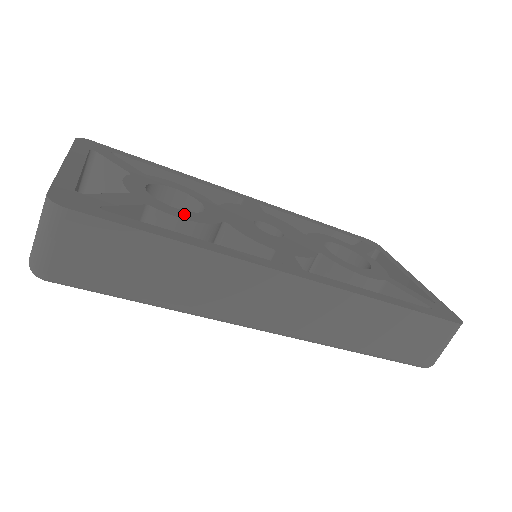
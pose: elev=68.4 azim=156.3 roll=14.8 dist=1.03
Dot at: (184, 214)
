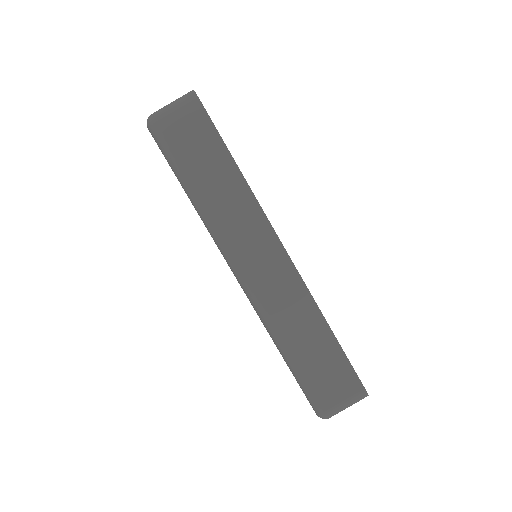
Dot at: occluded
